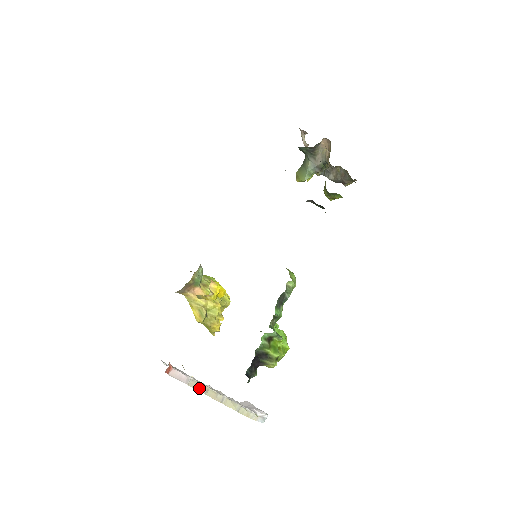
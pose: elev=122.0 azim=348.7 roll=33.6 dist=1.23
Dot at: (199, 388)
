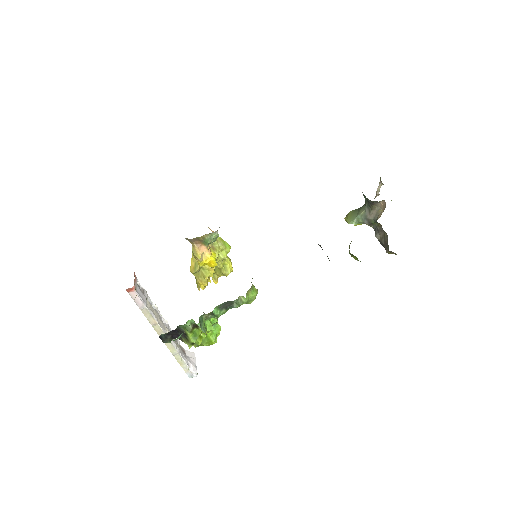
Dot at: (149, 318)
